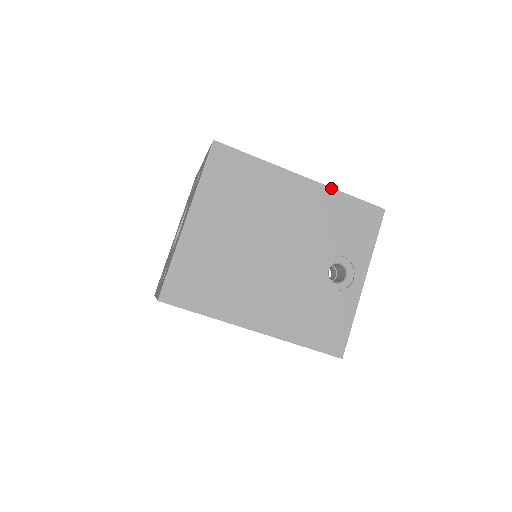
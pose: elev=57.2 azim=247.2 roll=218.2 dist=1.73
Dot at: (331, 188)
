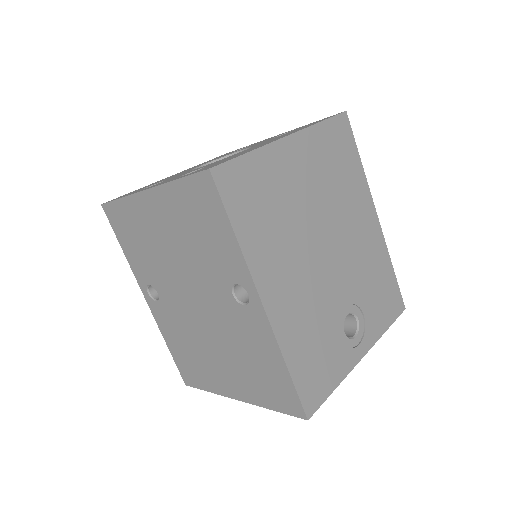
Dot at: (387, 248)
